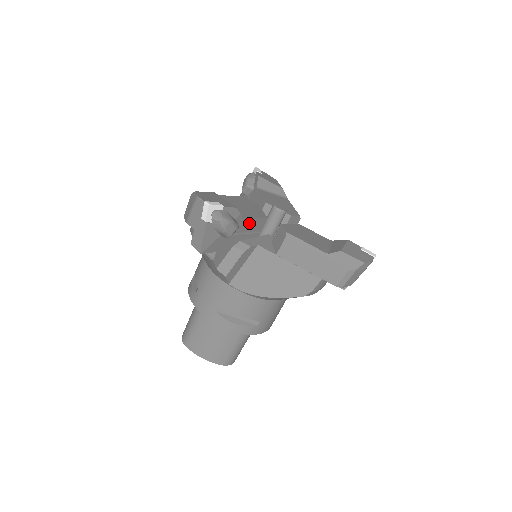
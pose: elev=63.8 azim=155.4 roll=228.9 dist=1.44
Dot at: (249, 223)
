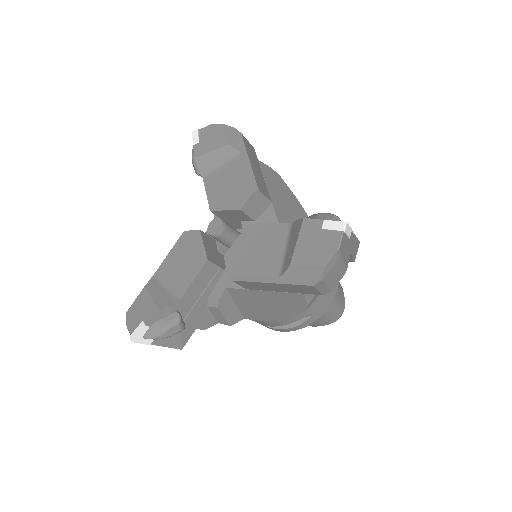
Dot at: (194, 288)
